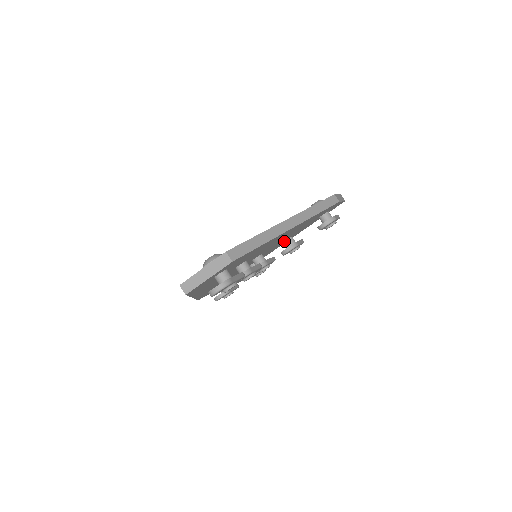
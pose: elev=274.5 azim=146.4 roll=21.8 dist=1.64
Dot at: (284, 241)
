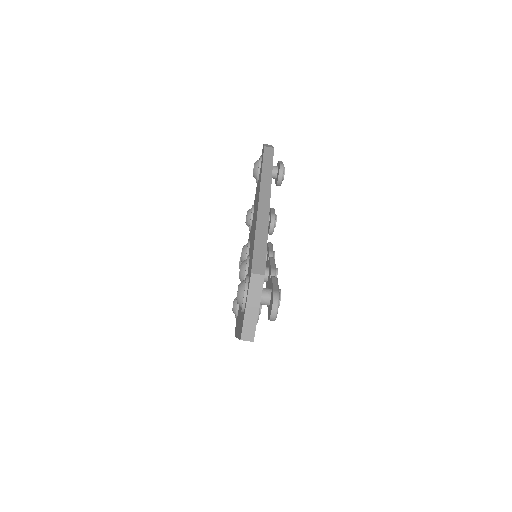
Dot at: occluded
